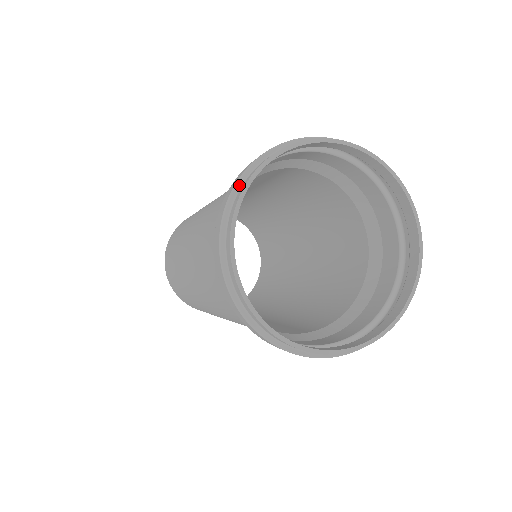
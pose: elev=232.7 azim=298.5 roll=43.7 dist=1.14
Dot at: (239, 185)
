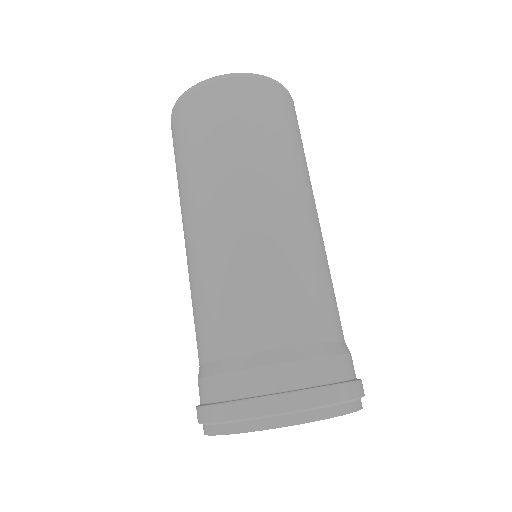
Dot at: (290, 413)
